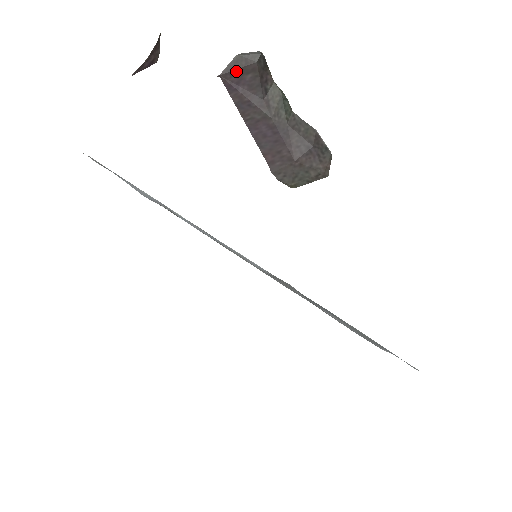
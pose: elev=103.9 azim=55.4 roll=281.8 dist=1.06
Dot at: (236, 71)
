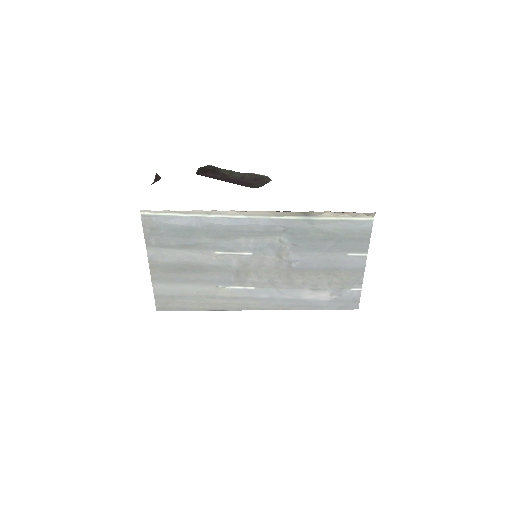
Dot at: (202, 172)
